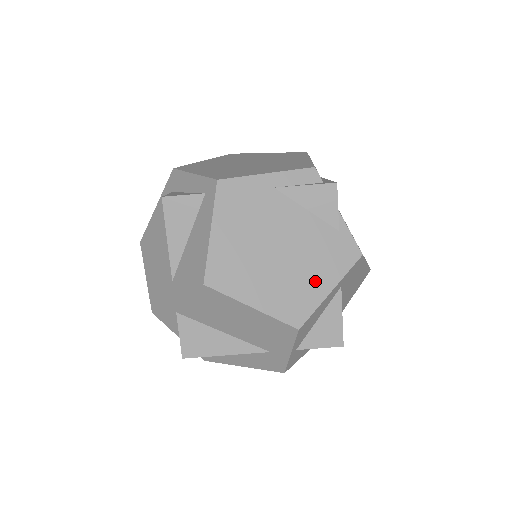
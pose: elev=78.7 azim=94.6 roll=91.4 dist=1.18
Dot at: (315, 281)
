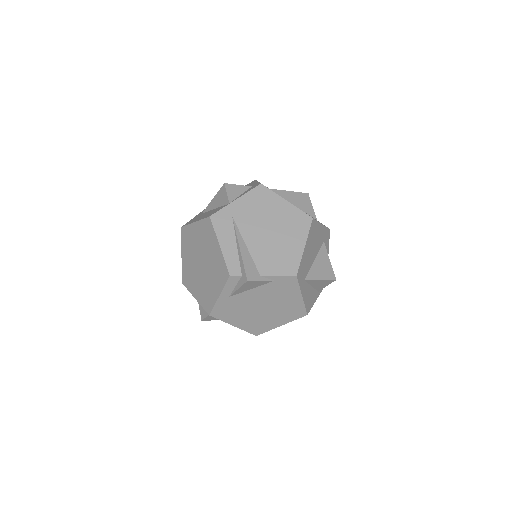
Dot at: (291, 301)
